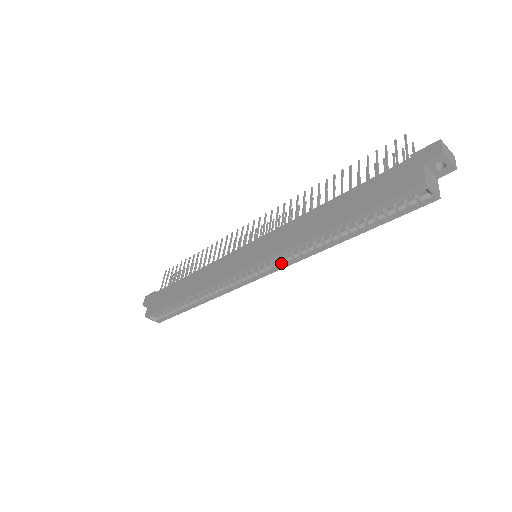
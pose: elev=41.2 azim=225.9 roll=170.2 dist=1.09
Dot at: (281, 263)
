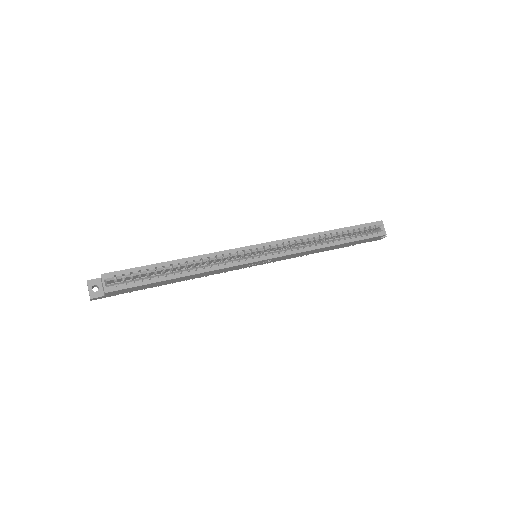
Dot at: (287, 250)
